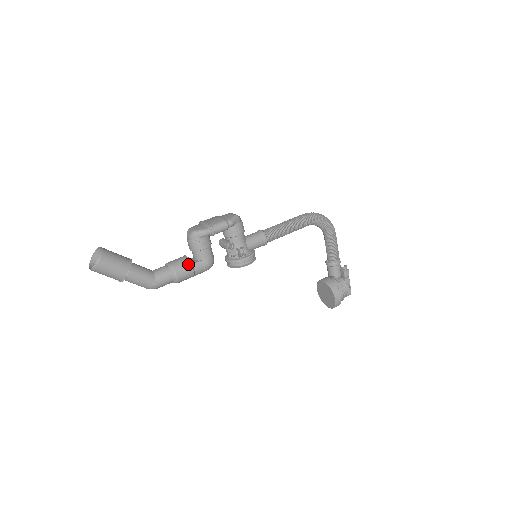
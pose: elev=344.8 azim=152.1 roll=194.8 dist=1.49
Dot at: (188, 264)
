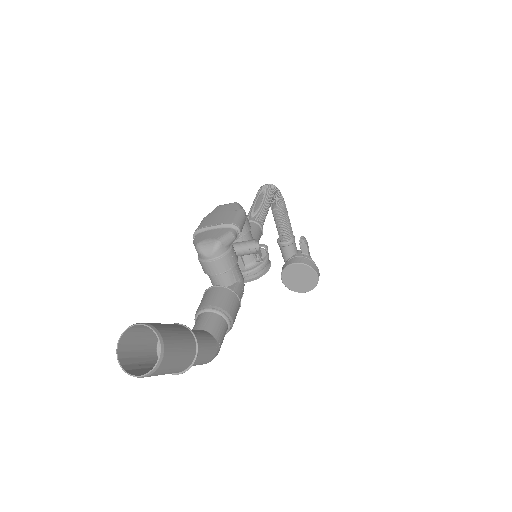
Dot at: (232, 294)
